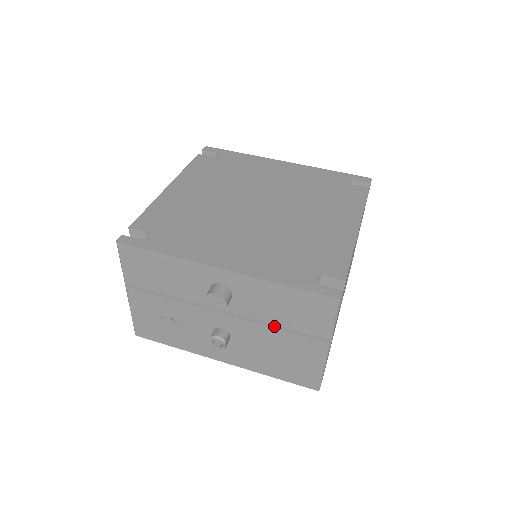
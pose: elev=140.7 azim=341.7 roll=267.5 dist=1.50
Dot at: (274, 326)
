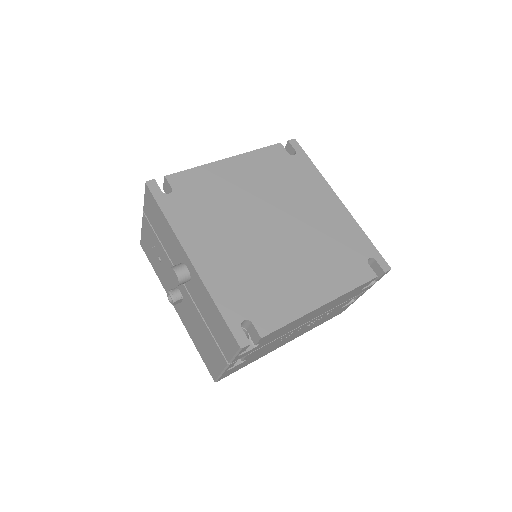
Dot at: occluded
